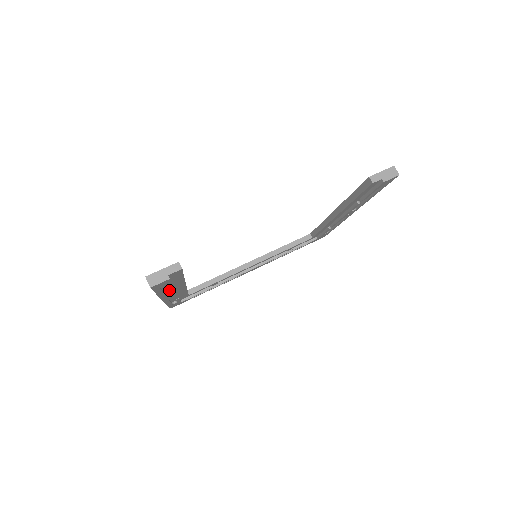
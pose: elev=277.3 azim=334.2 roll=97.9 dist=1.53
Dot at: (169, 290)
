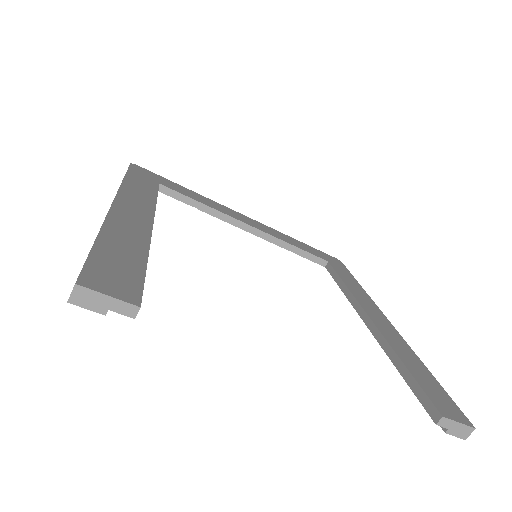
Dot at: occluded
